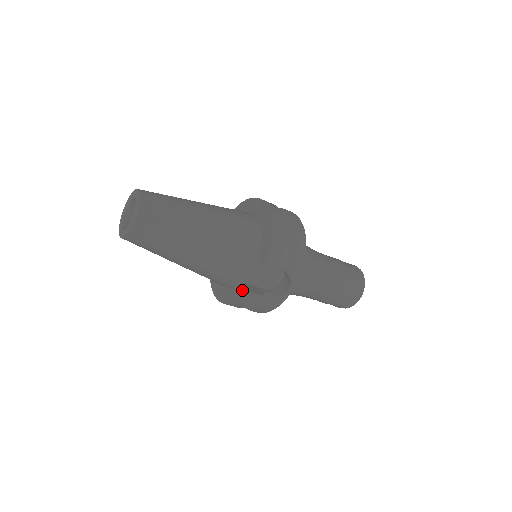
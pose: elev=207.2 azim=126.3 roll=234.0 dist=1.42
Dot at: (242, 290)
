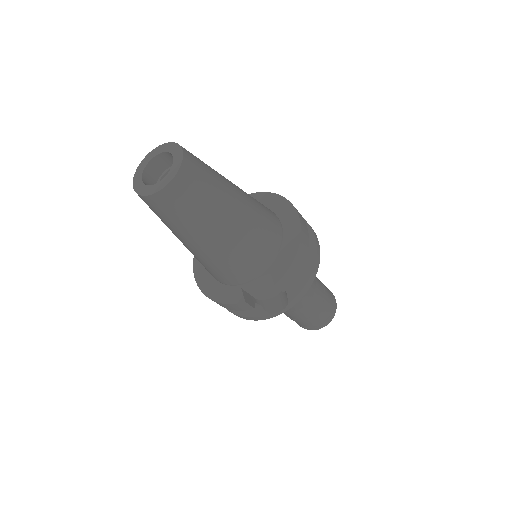
Dot at: (235, 294)
